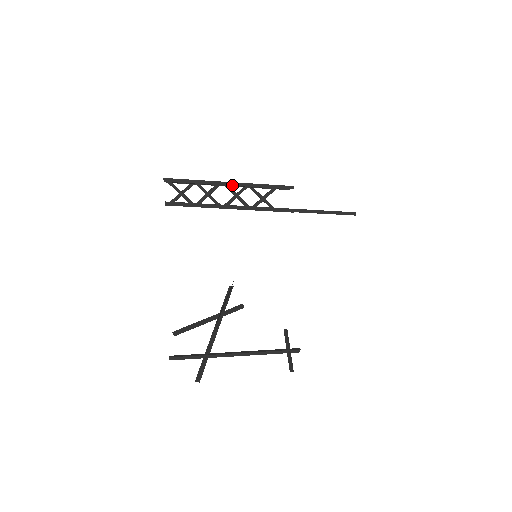
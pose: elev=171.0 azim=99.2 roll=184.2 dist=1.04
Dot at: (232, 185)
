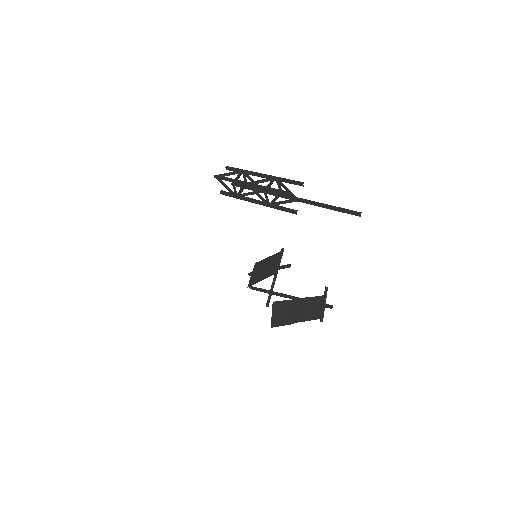
Dot at: (252, 187)
